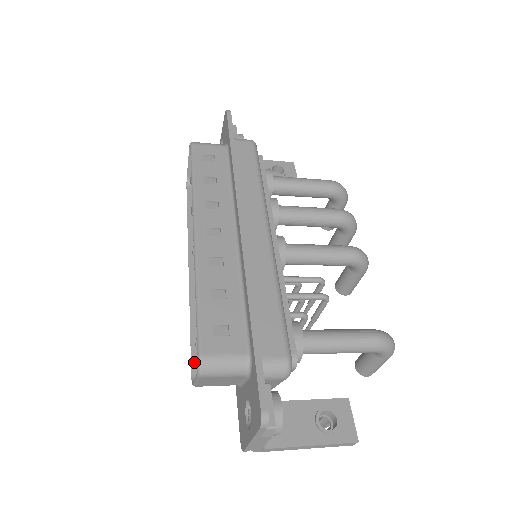
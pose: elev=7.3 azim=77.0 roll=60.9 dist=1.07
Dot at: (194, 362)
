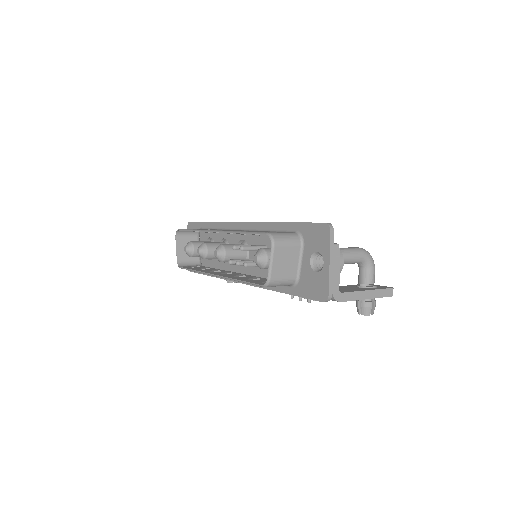
Dot at: (258, 283)
